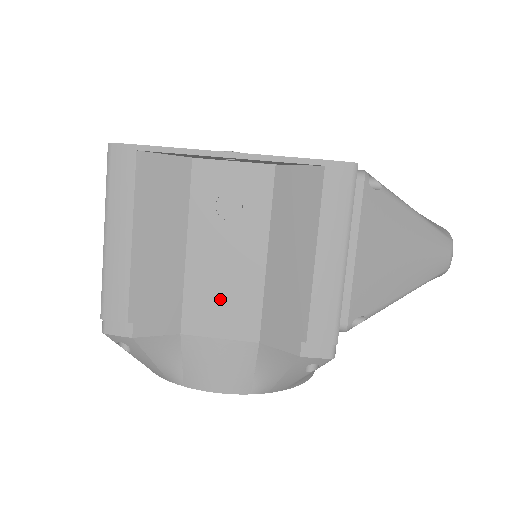
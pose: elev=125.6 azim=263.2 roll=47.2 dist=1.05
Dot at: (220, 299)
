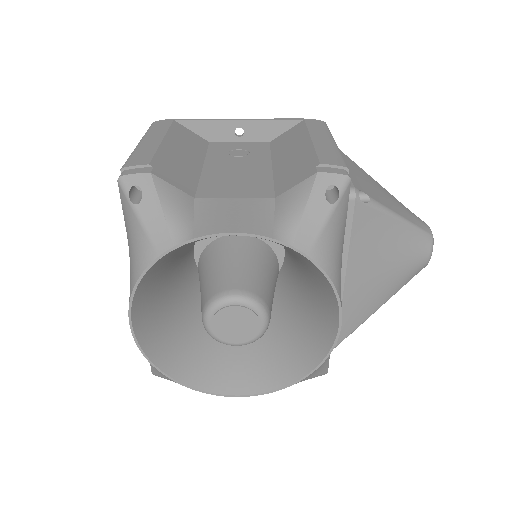
Dot at: (234, 182)
